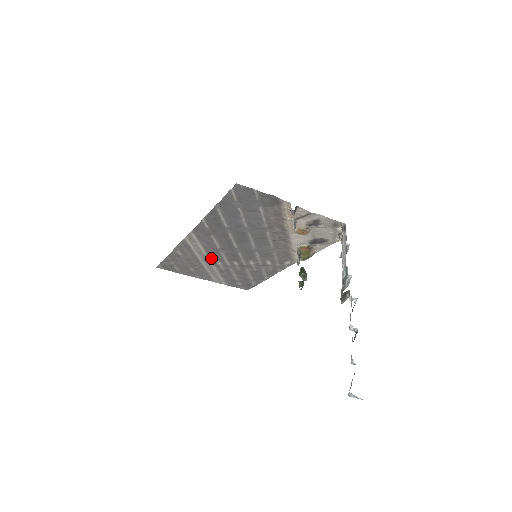
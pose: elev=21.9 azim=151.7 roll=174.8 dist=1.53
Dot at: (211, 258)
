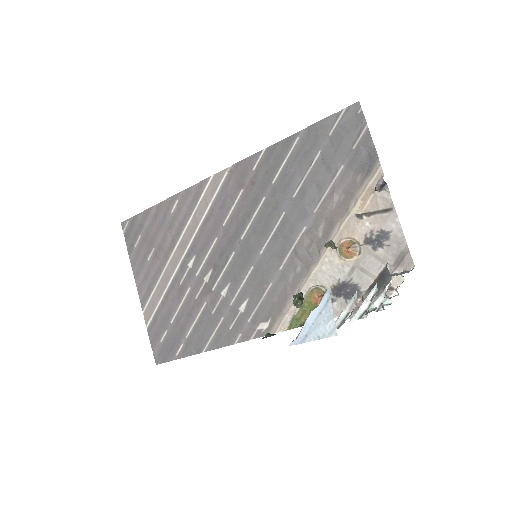
Dot at: (194, 244)
